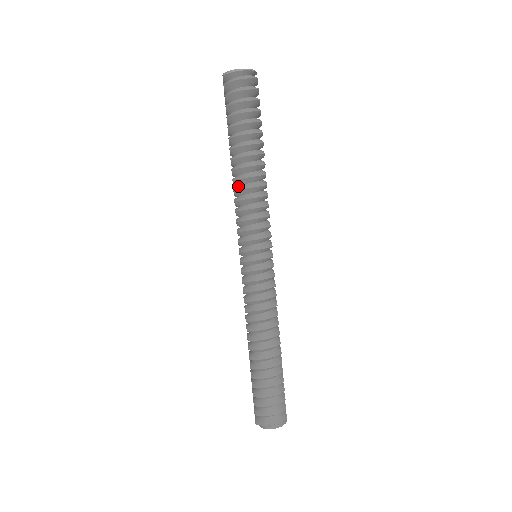
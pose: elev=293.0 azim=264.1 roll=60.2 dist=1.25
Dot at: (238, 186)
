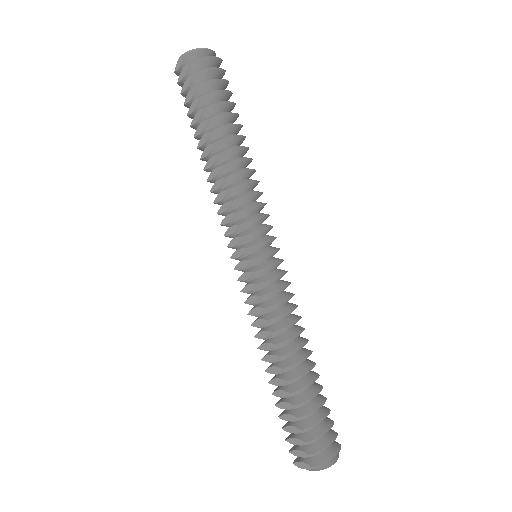
Dot at: (225, 174)
